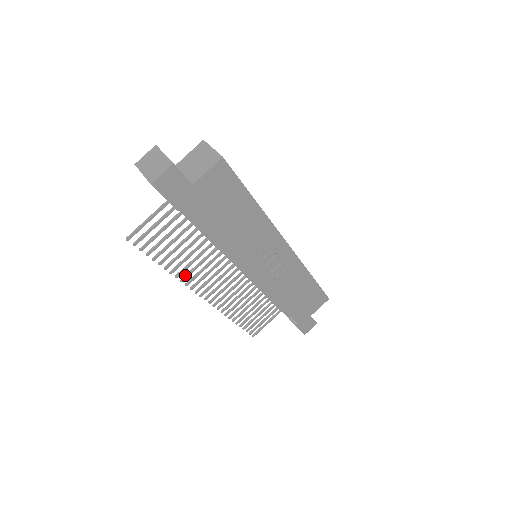
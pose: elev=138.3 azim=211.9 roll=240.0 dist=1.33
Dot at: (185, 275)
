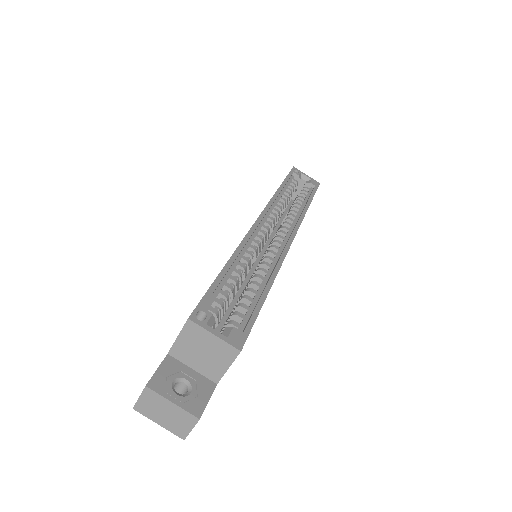
Dot at: occluded
